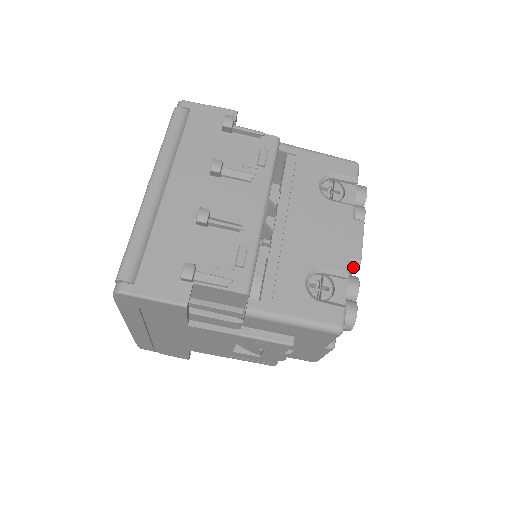
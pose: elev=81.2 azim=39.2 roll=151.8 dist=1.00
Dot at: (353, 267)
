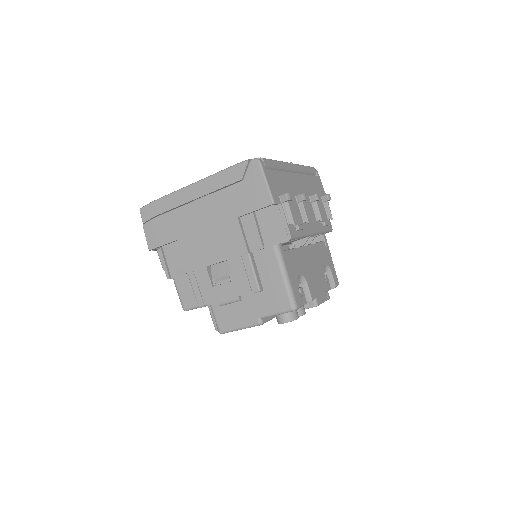
Dot at: (310, 305)
